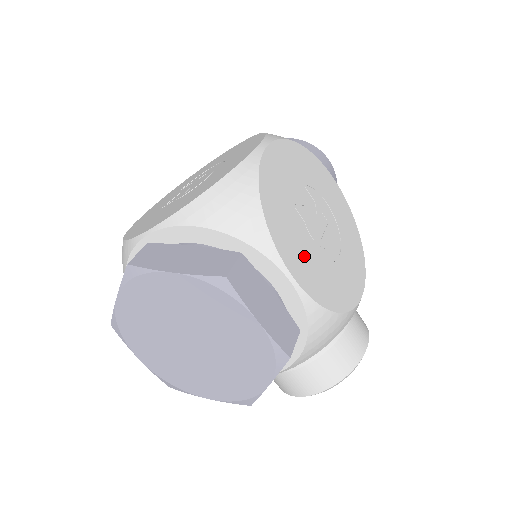
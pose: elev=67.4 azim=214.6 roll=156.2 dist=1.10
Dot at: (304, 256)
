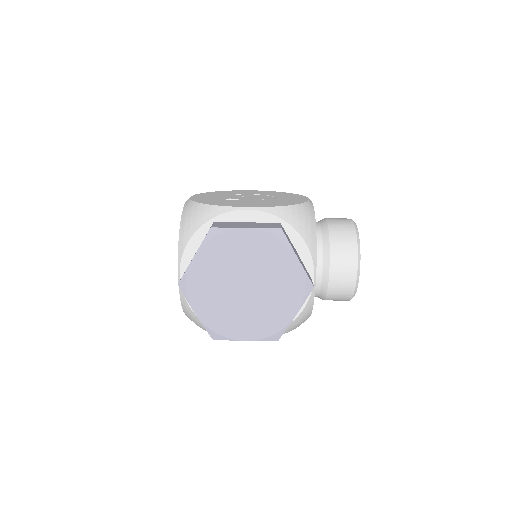
Dot at: (248, 203)
